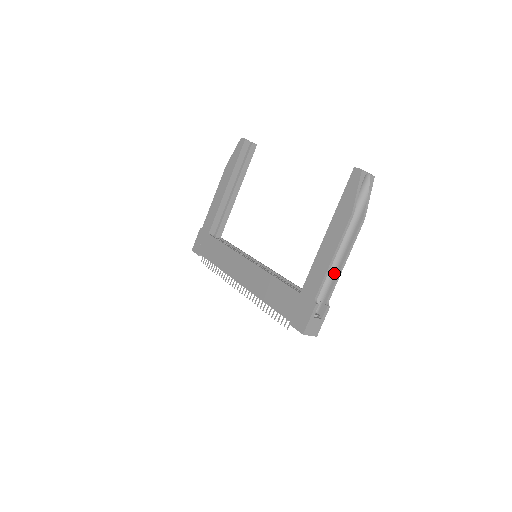
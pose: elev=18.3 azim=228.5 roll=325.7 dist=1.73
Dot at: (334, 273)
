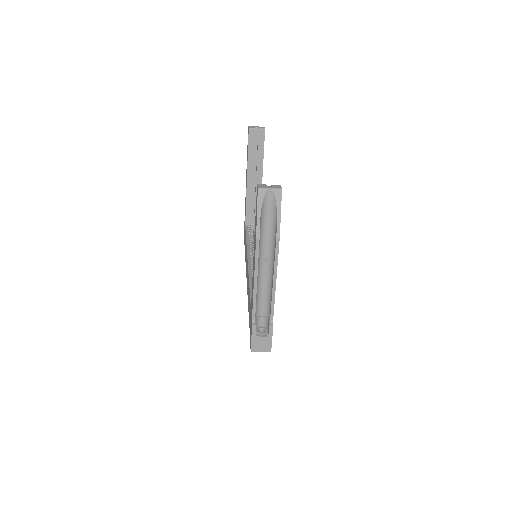
Dot at: (271, 292)
